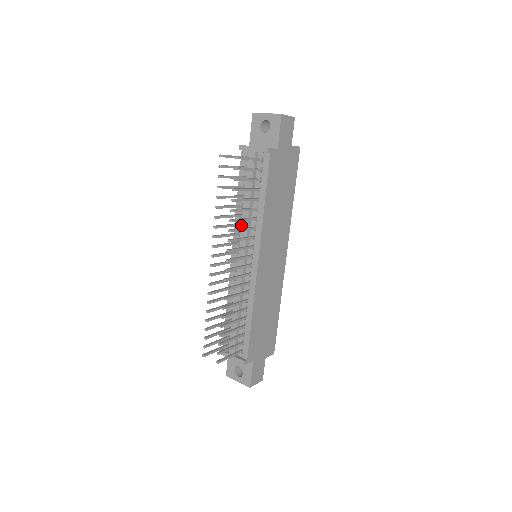
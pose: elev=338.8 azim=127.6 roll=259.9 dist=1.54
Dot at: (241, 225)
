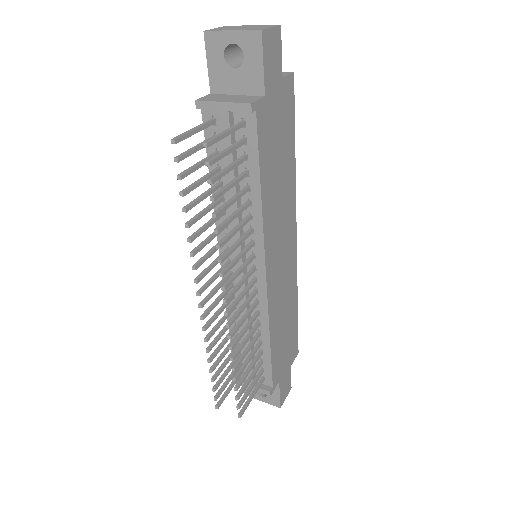
Dot at: occluded
